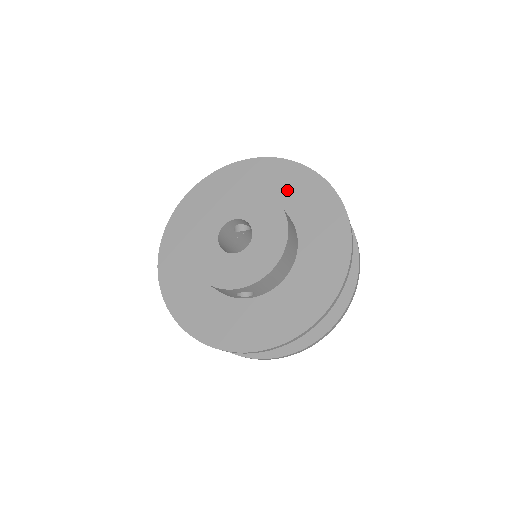
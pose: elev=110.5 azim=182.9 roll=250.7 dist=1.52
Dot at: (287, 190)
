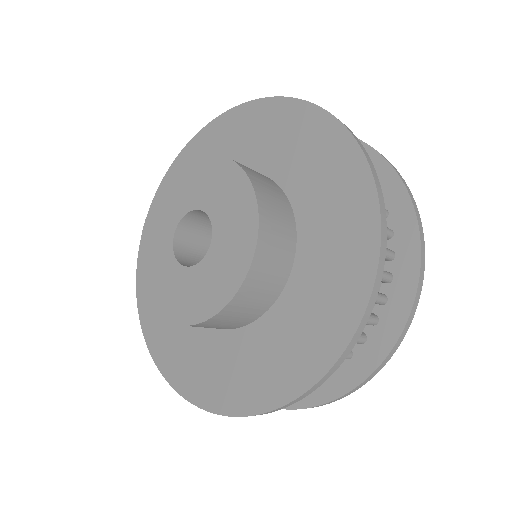
Dot at: (303, 164)
